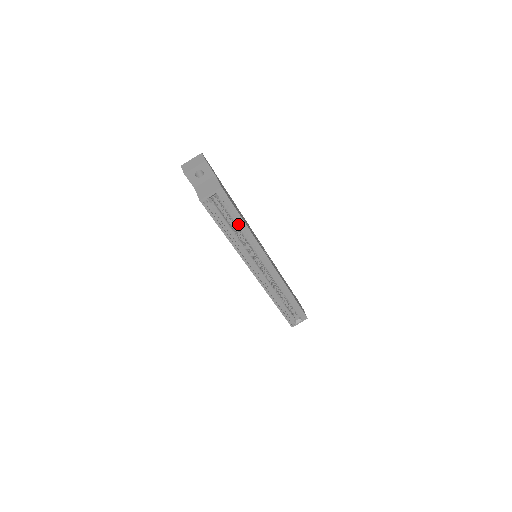
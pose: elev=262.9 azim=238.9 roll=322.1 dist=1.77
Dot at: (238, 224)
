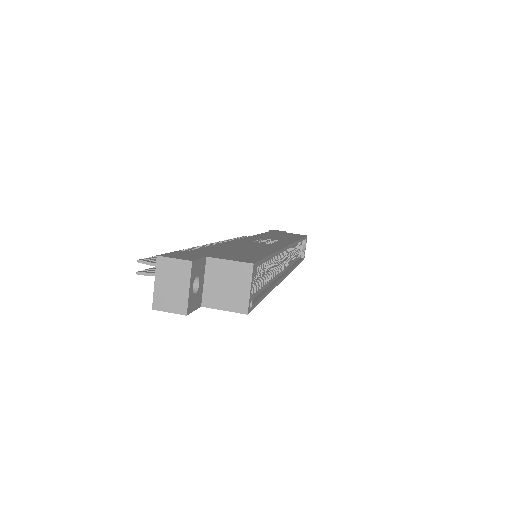
Dot at: occluded
